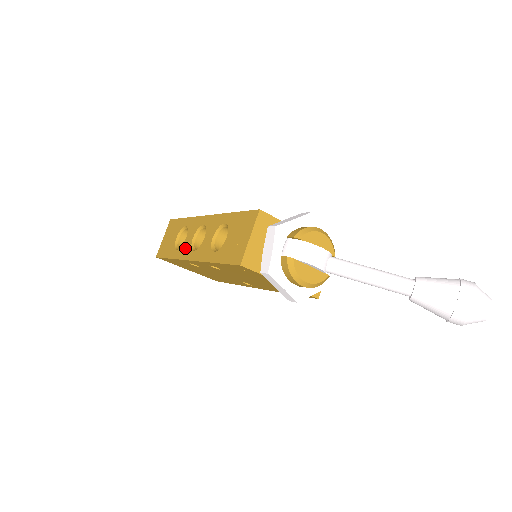
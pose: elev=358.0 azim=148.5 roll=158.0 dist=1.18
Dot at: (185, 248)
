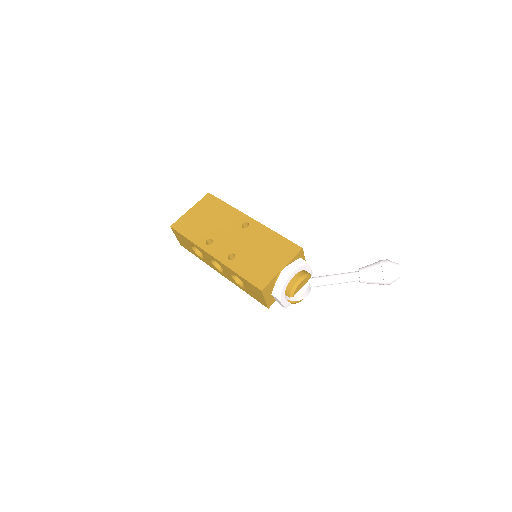
Dot at: (209, 263)
